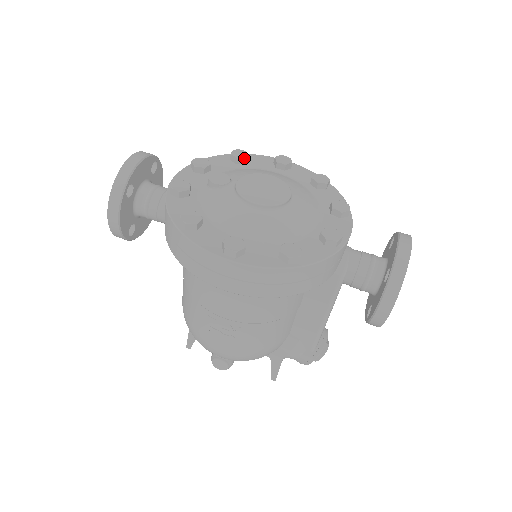
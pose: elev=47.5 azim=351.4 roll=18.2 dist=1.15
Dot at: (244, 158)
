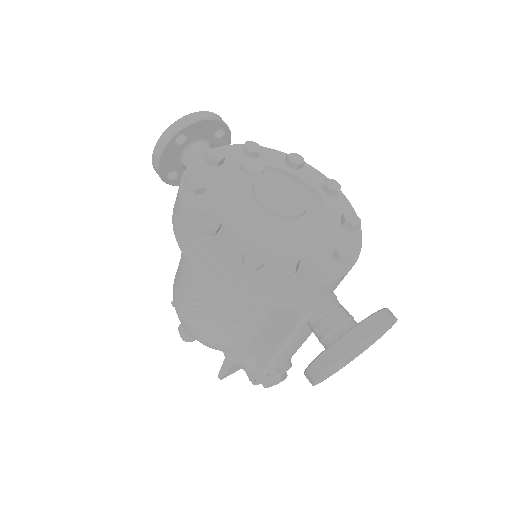
Dot at: (297, 164)
